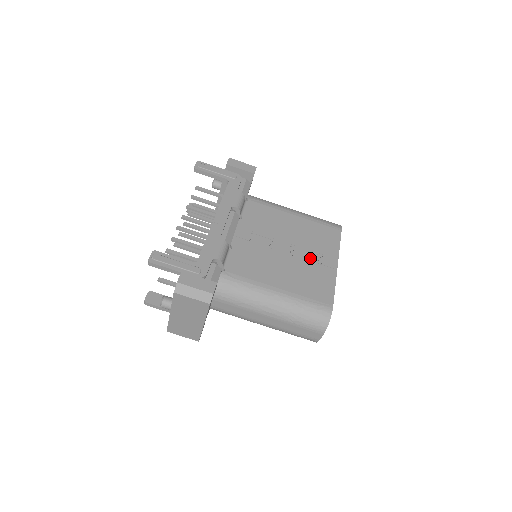
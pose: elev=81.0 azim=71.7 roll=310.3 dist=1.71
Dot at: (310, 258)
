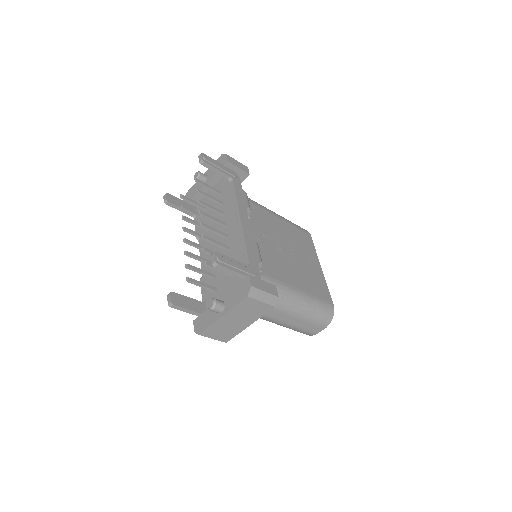
Dot at: (305, 260)
